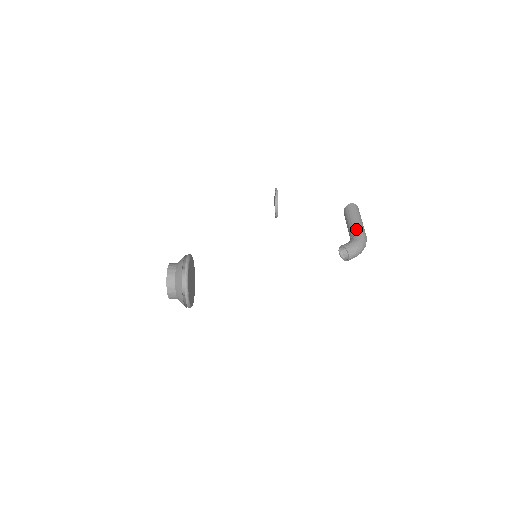
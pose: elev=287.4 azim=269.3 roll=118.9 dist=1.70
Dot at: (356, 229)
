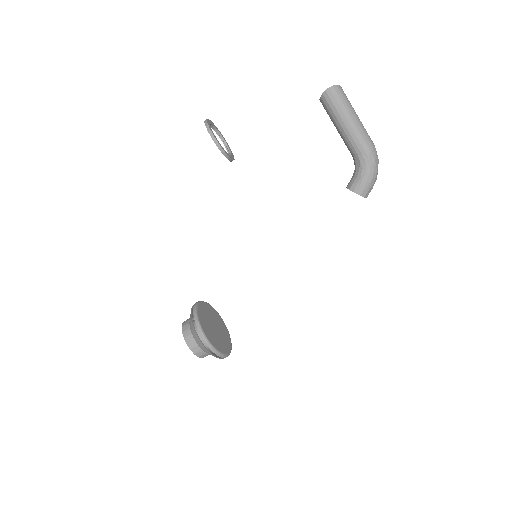
Dot at: (357, 147)
